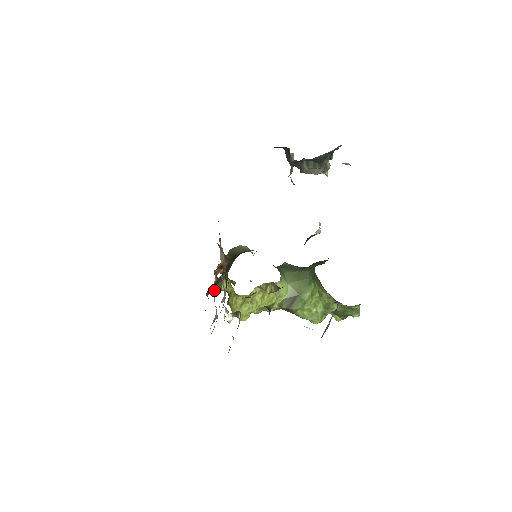
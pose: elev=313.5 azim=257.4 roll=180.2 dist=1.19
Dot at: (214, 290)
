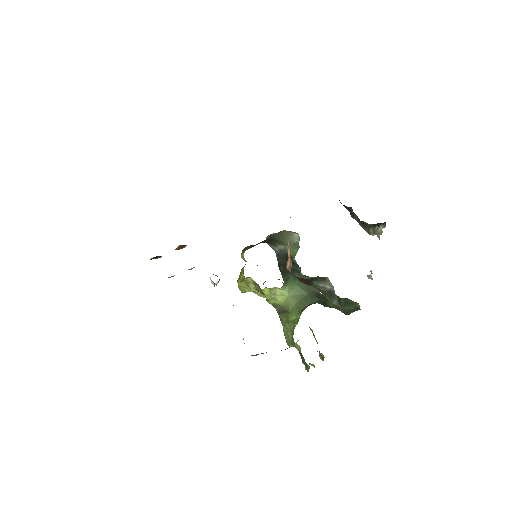
Dot at: occluded
